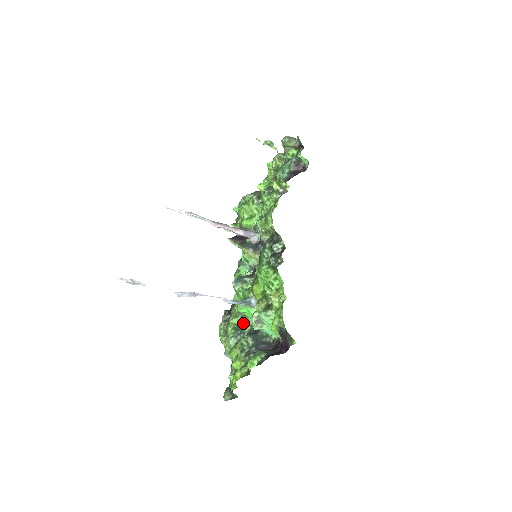
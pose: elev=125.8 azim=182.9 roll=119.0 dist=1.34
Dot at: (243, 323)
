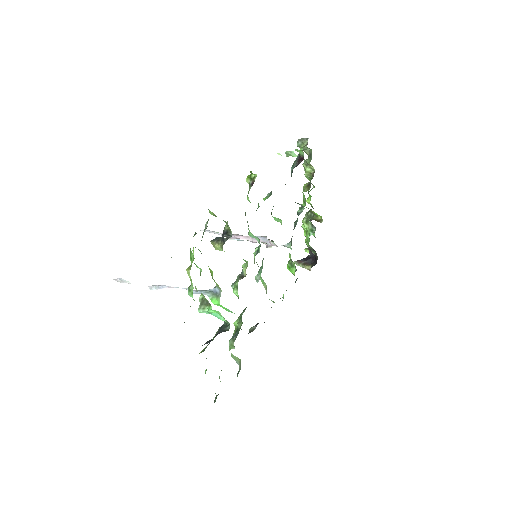
Dot at: (239, 323)
